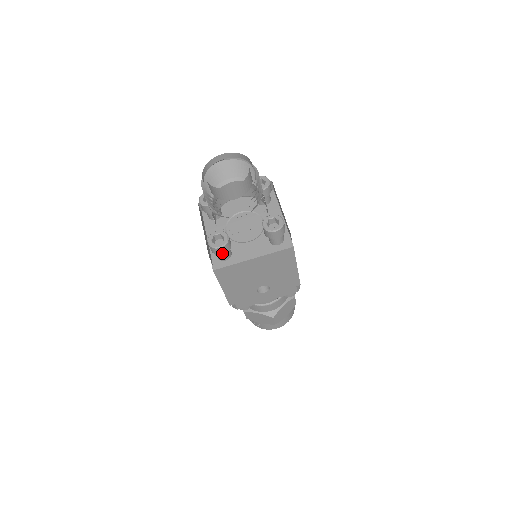
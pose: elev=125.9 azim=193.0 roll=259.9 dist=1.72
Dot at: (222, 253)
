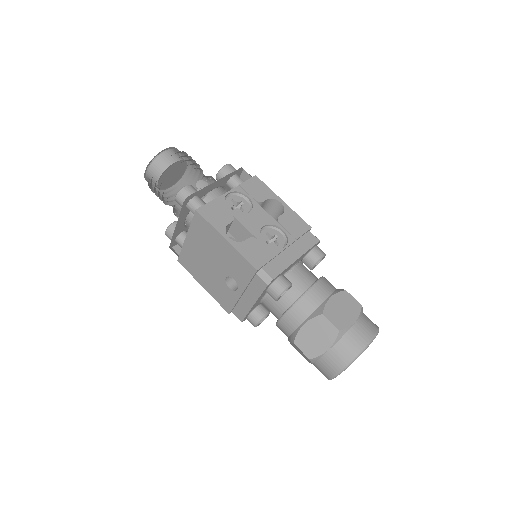
Dot at: occluded
